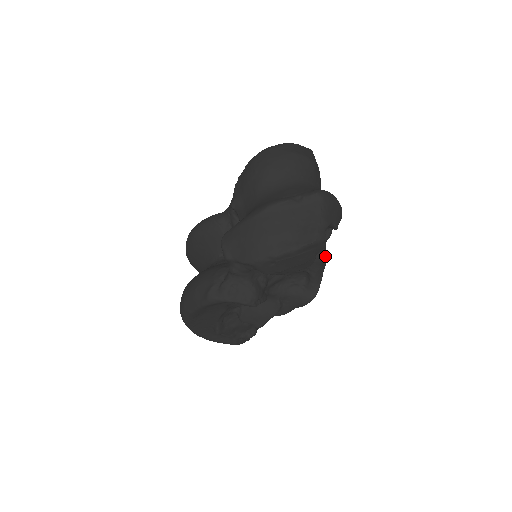
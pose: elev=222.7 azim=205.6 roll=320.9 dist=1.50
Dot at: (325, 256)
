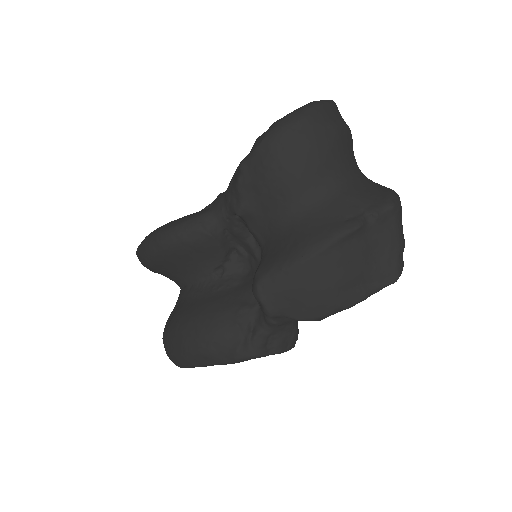
Dot at: occluded
